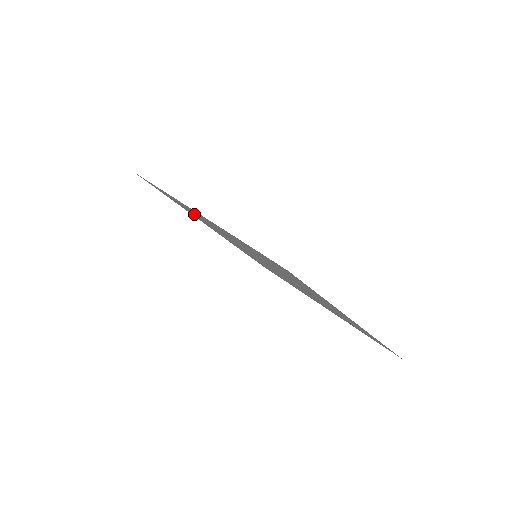
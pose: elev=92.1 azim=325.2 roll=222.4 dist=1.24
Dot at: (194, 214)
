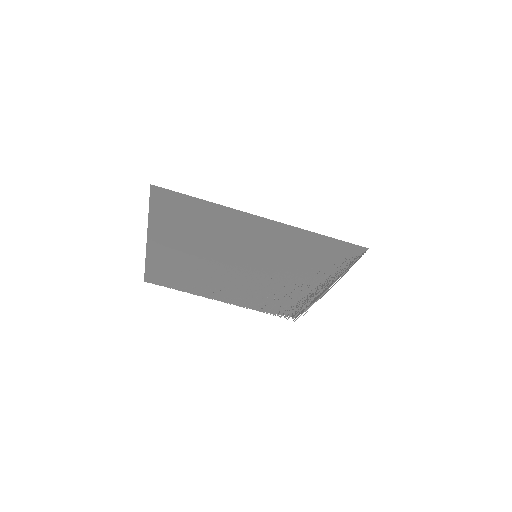
Dot at: (196, 225)
